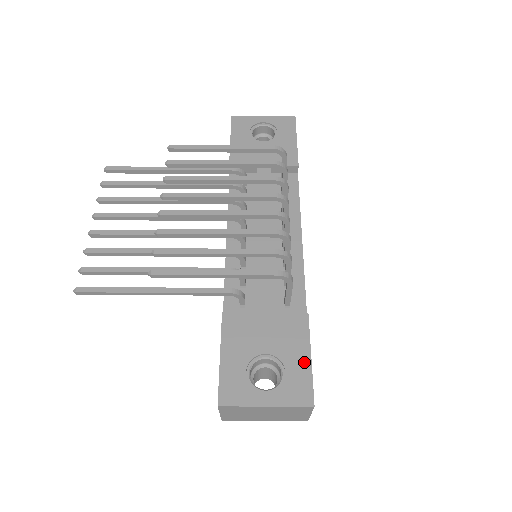
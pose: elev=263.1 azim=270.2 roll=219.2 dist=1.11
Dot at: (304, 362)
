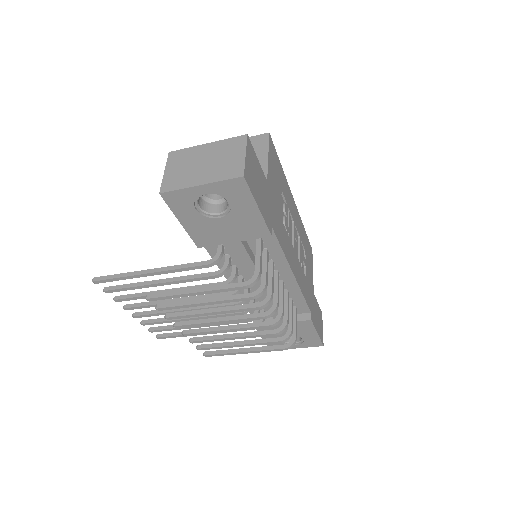
Dot at: (314, 336)
